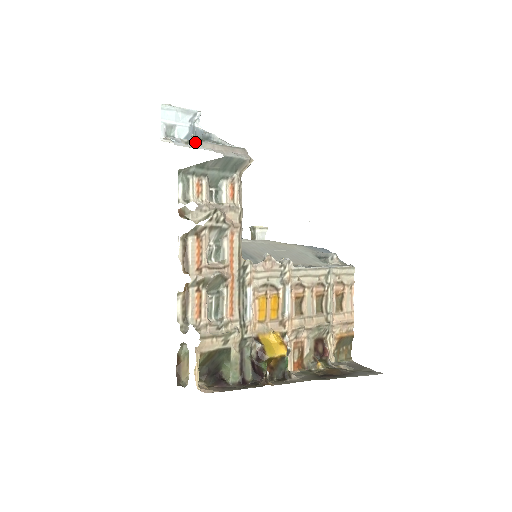
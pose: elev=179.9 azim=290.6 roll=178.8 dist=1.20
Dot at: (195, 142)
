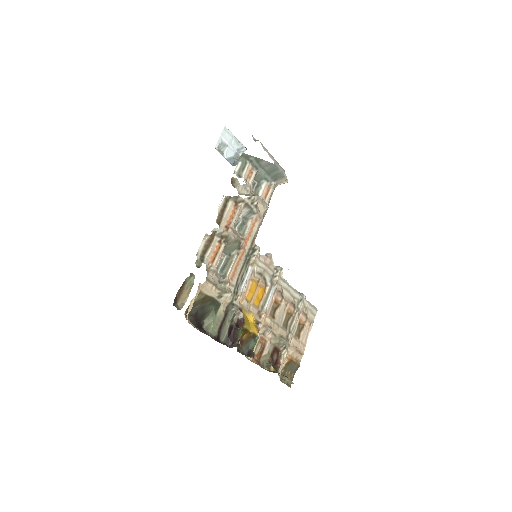
Dot at: occluded
